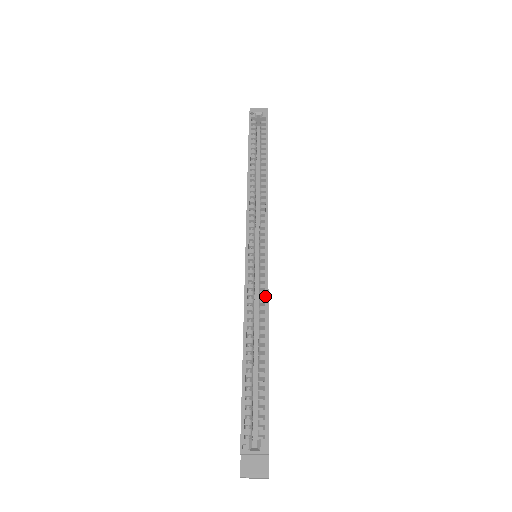
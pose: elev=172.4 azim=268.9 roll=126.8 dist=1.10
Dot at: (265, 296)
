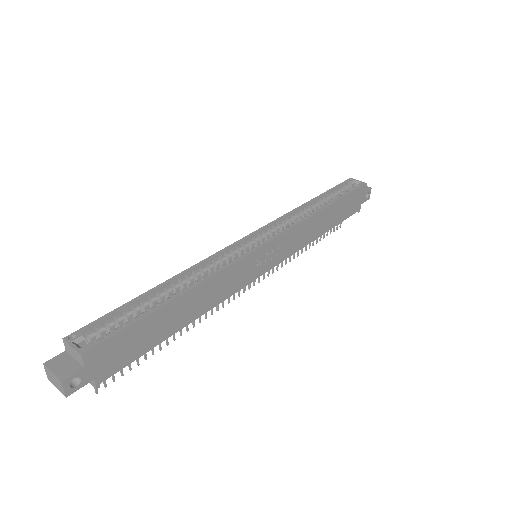
Dot at: (224, 266)
